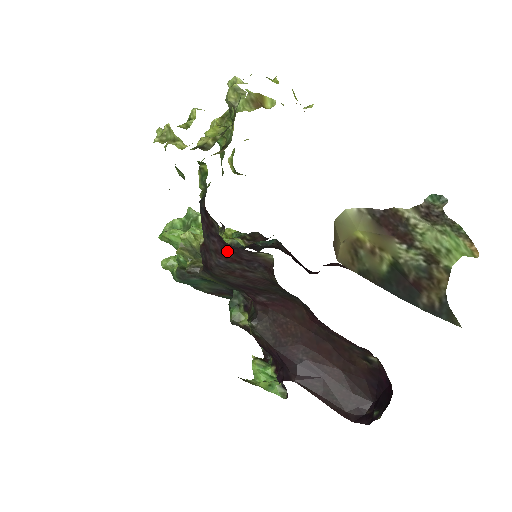
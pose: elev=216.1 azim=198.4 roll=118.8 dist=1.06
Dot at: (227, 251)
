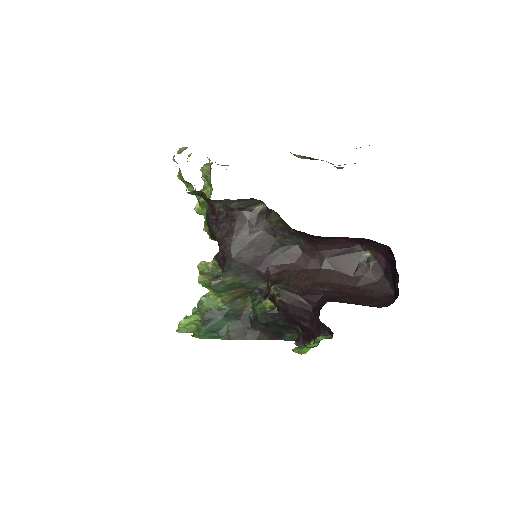
Dot at: (235, 224)
